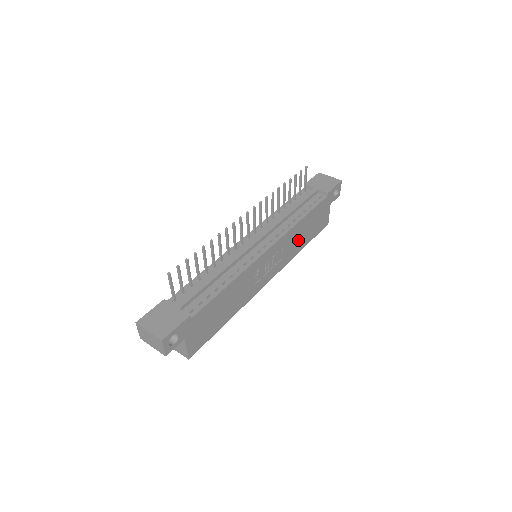
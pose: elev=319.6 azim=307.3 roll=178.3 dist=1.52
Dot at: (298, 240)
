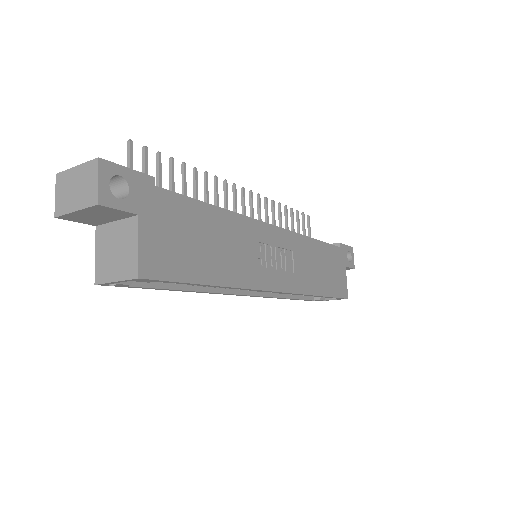
Dot at: (312, 270)
